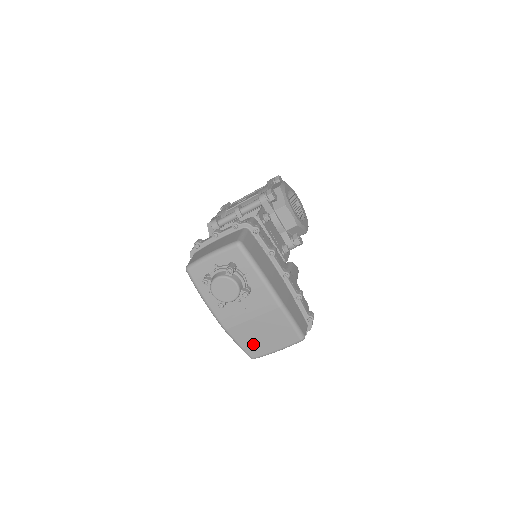
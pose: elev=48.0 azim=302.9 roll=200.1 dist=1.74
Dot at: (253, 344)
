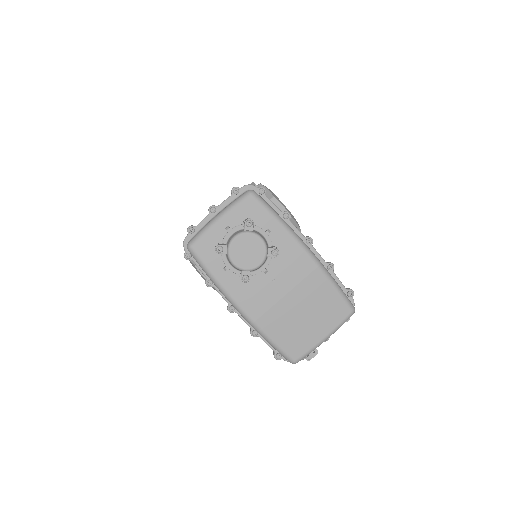
Dot at: (293, 336)
